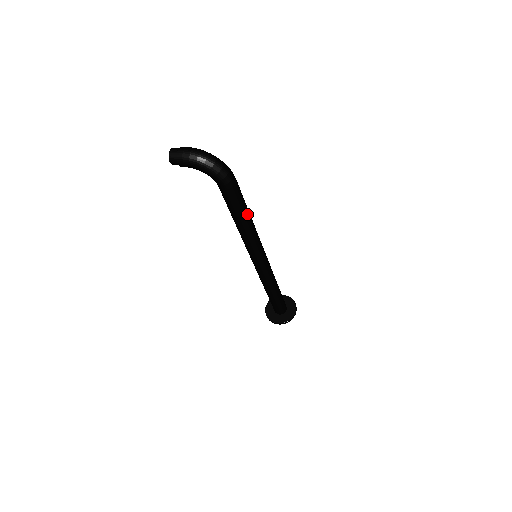
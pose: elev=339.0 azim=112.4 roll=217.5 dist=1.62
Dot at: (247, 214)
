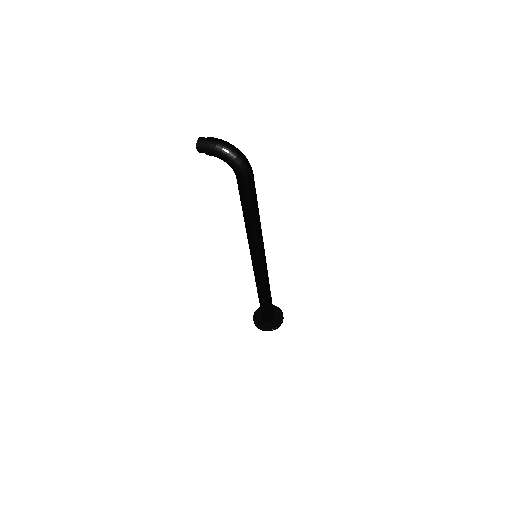
Dot at: (257, 210)
